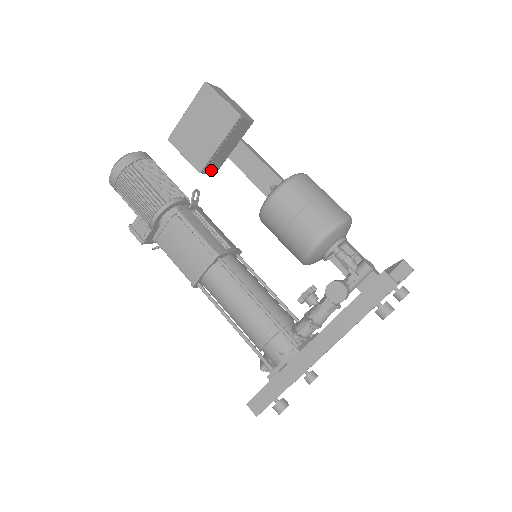
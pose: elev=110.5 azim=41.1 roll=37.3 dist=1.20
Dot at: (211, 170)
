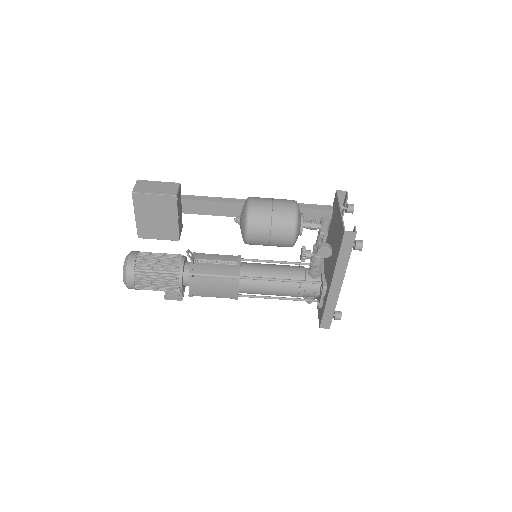
Dot at: (181, 230)
